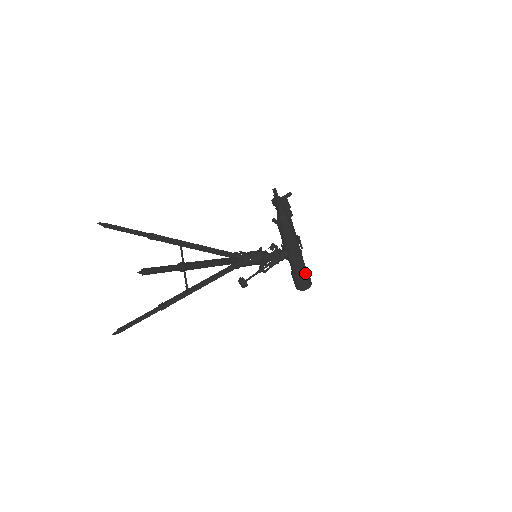
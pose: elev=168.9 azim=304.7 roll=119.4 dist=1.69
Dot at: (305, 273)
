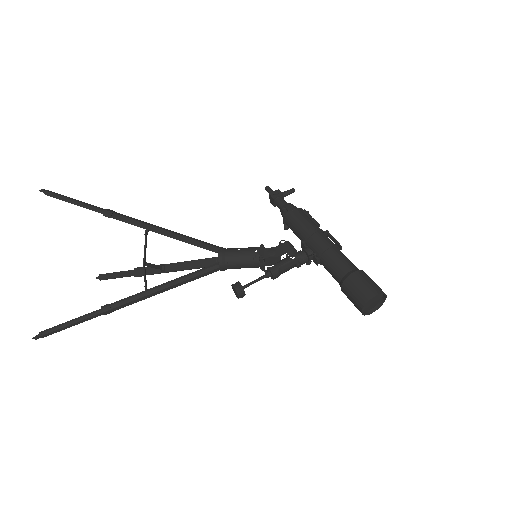
Dot at: (354, 271)
